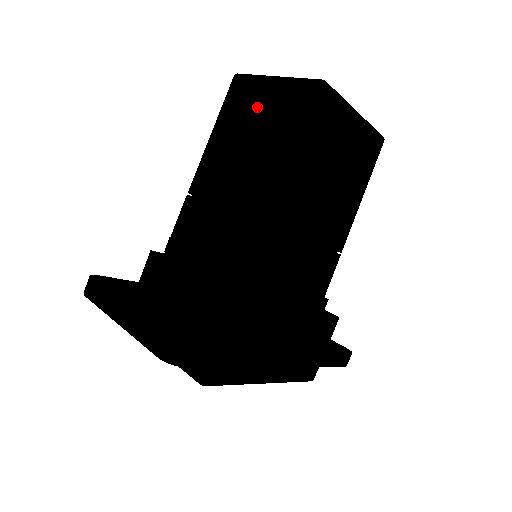
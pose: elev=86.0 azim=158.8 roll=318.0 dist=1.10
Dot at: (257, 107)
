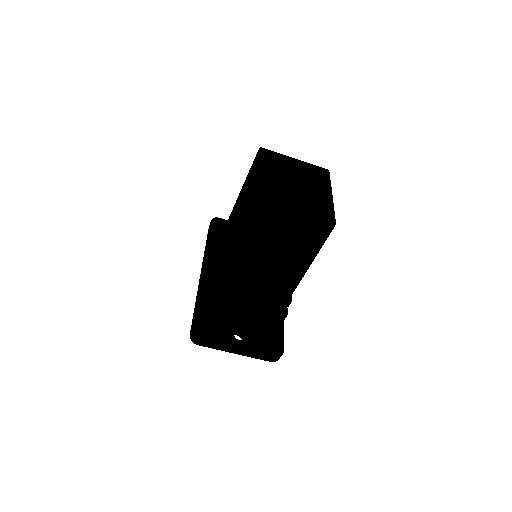
Dot at: (284, 228)
